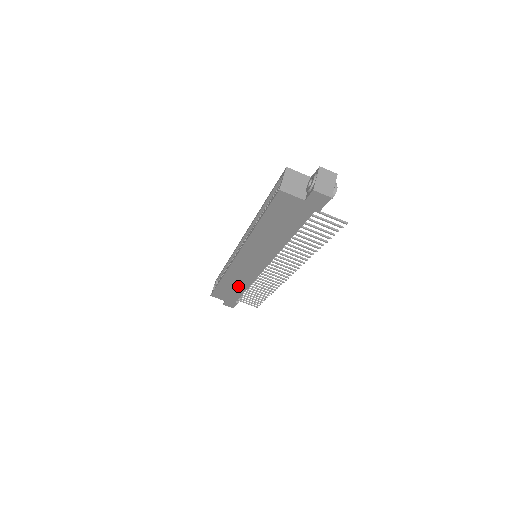
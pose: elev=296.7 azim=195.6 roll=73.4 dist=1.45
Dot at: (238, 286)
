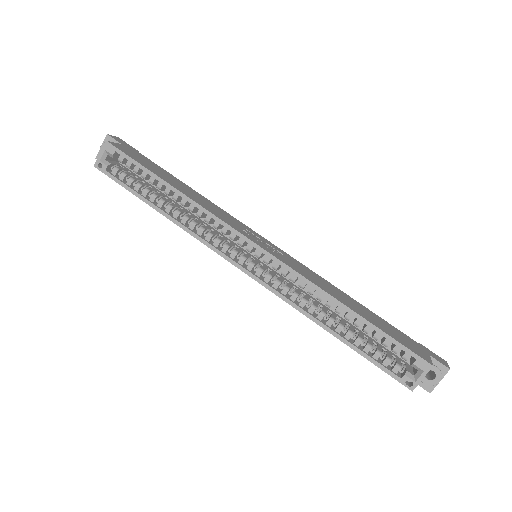
Dot at: occluded
